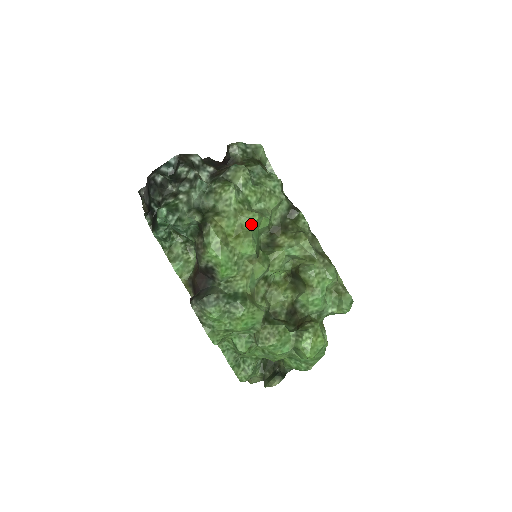
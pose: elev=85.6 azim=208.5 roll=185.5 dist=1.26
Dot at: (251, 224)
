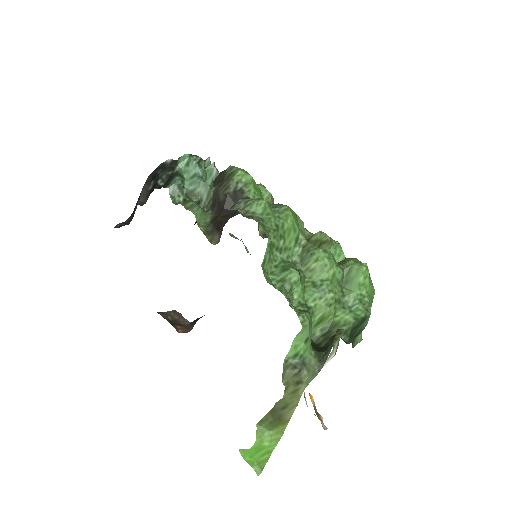
Dot at: occluded
